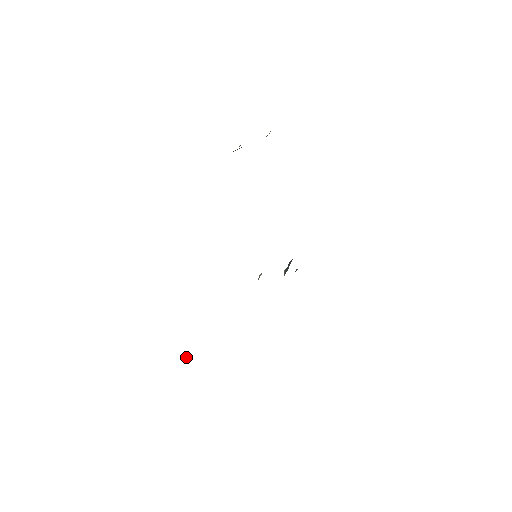
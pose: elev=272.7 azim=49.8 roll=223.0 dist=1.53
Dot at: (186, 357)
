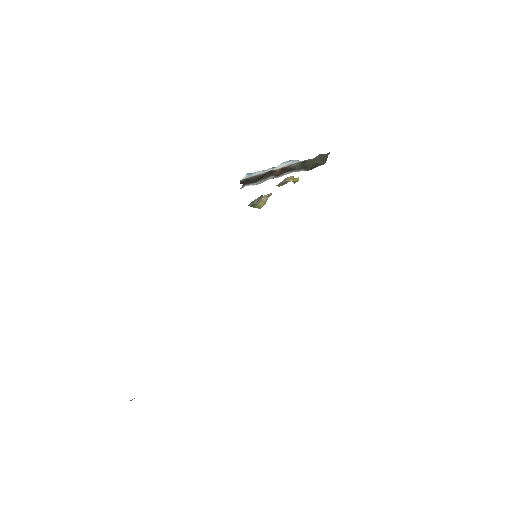
Dot at: (132, 399)
